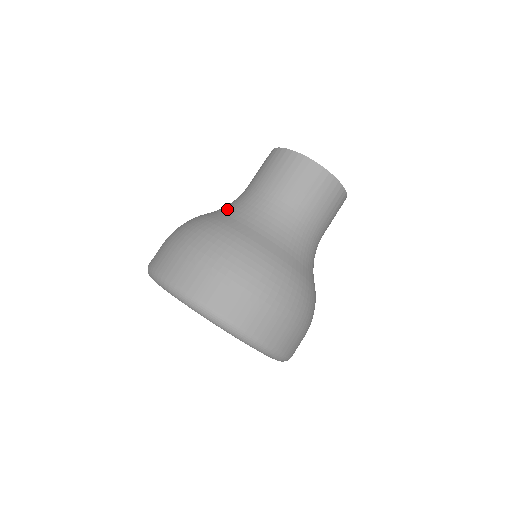
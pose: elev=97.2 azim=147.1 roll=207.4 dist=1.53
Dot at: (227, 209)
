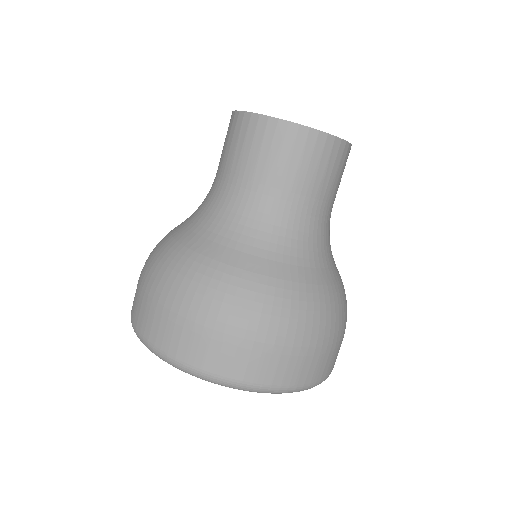
Dot at: (192, 216)
